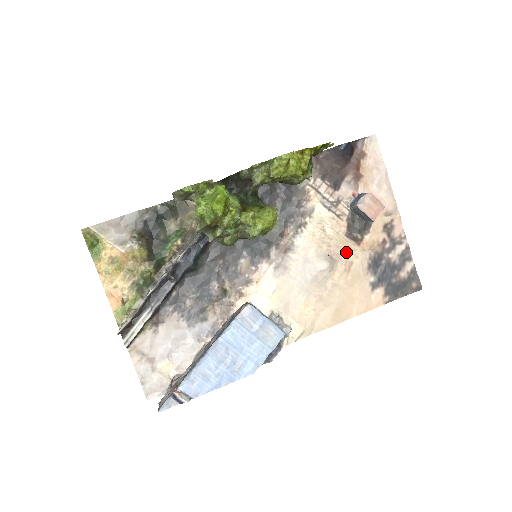
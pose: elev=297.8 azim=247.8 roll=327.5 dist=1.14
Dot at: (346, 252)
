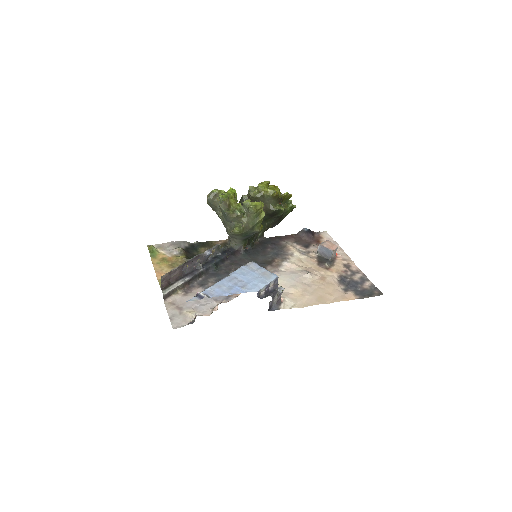
Dot at: (320, 272)
